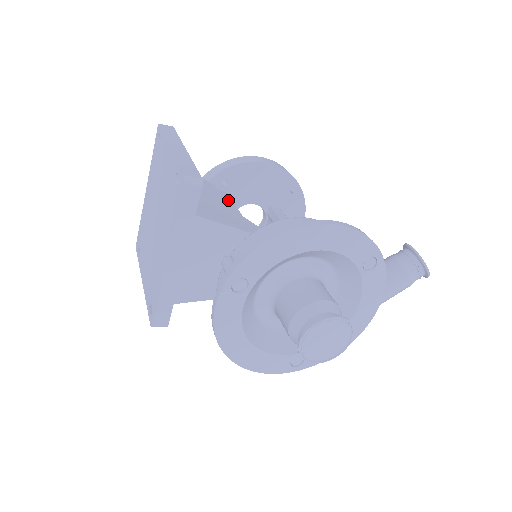
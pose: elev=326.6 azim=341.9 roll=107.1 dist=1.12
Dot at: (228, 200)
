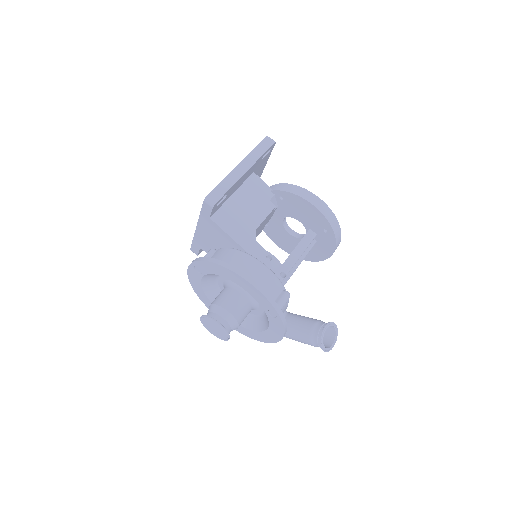
Dot at: (264, 213)
